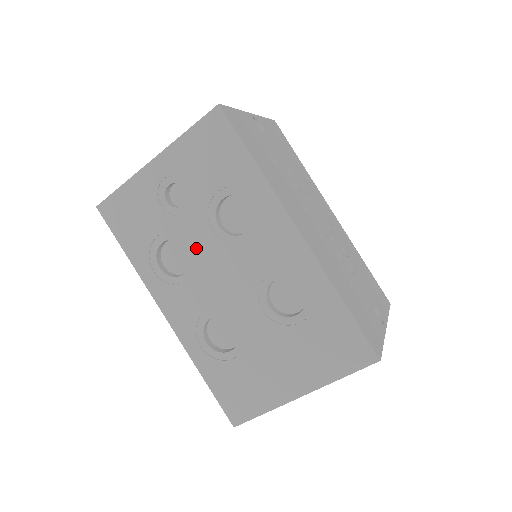
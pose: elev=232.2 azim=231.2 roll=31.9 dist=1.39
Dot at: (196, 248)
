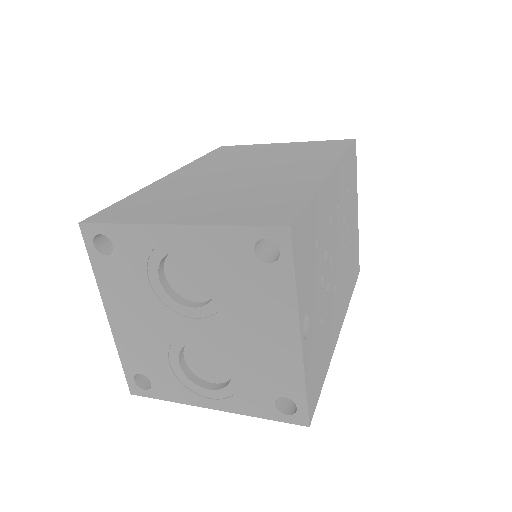
Dot at: occluded
